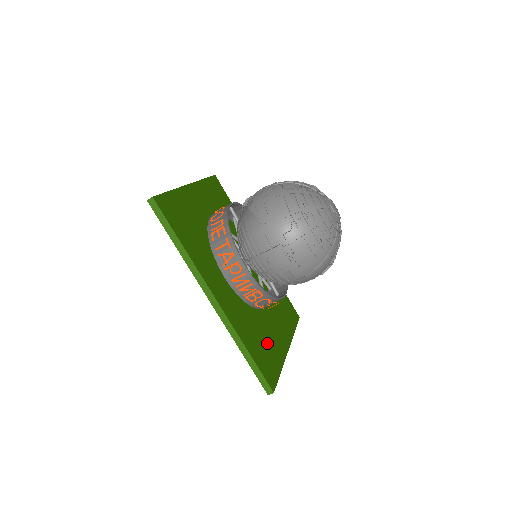
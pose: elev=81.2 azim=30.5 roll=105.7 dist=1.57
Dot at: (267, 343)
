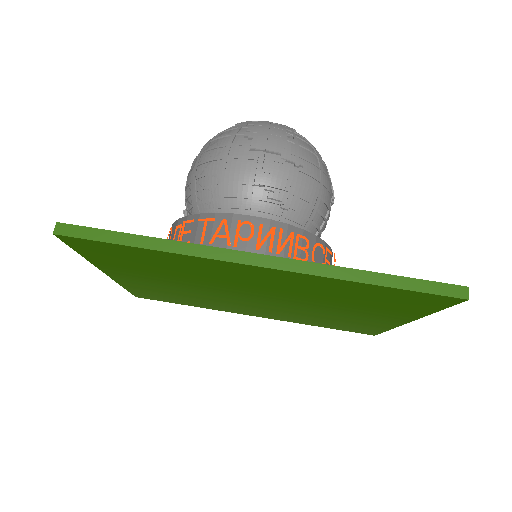
Dot at: occluded
